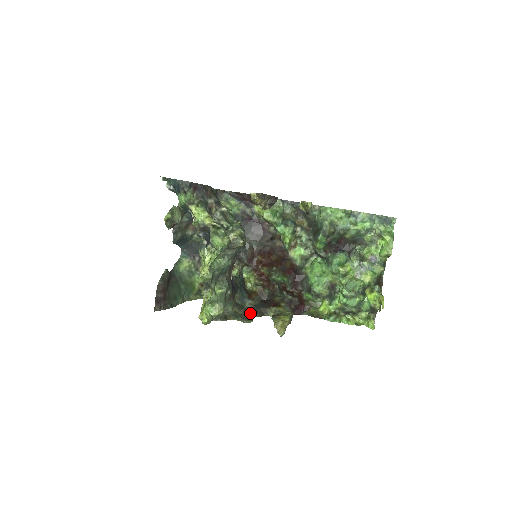
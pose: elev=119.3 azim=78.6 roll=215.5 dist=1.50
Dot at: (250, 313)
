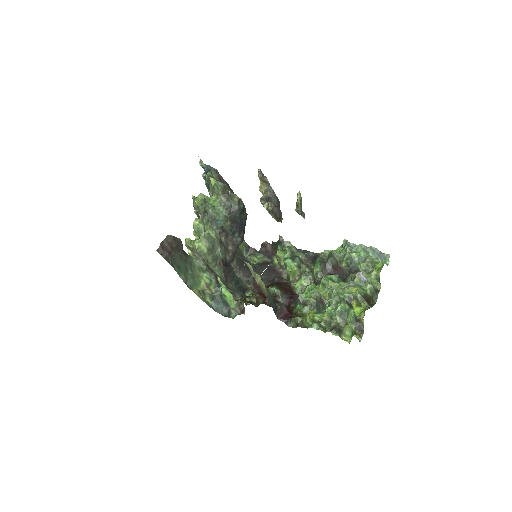
Dot at: occluded
